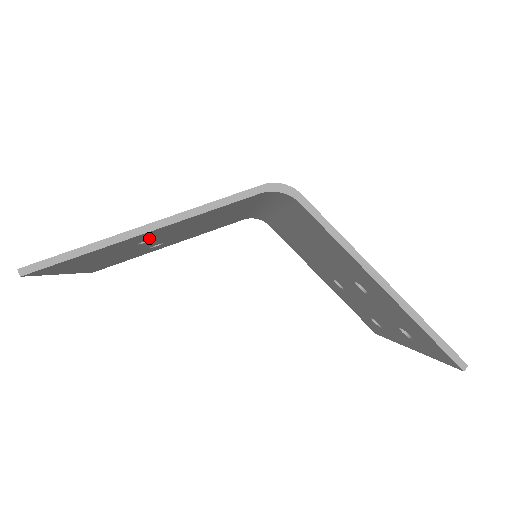
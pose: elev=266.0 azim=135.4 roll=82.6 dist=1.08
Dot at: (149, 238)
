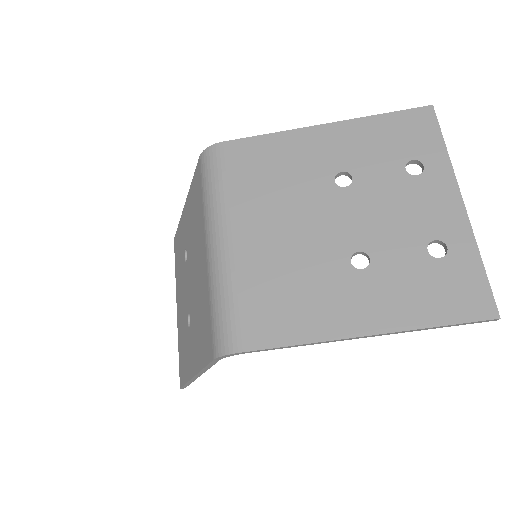
Dot at: occluded
